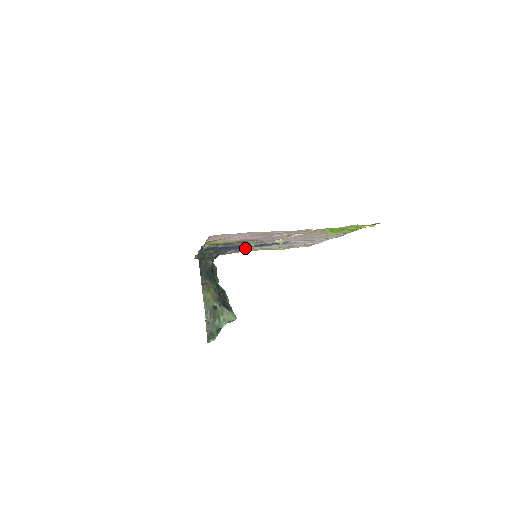
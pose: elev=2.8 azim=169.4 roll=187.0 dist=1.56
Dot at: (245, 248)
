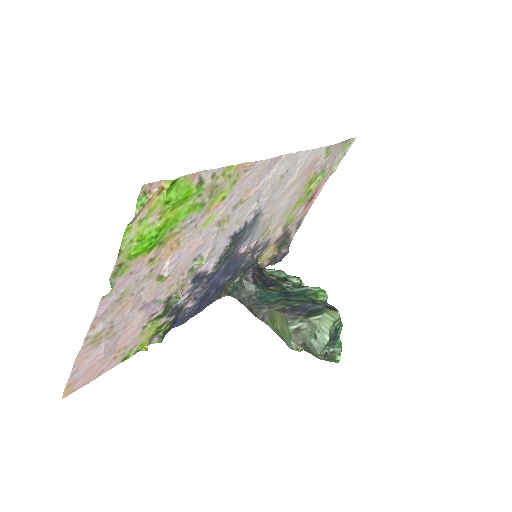
Dot at: (244, 255)
